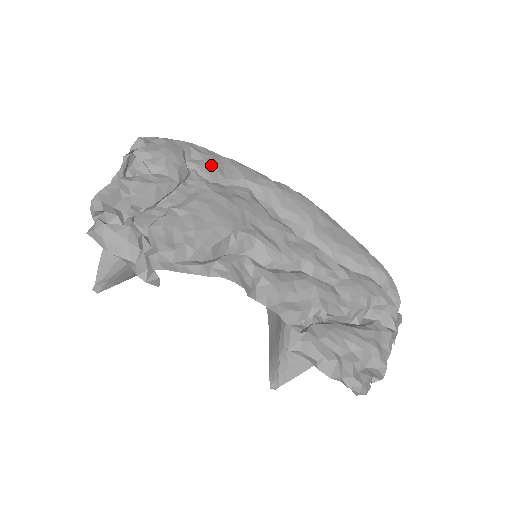
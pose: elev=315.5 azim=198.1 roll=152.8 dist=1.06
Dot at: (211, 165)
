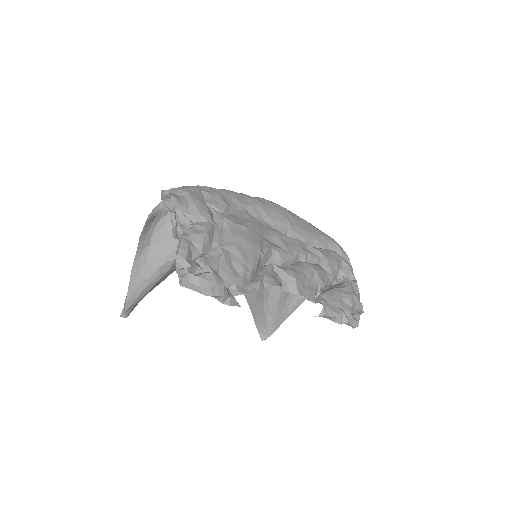
Dot at: (220, 201)
